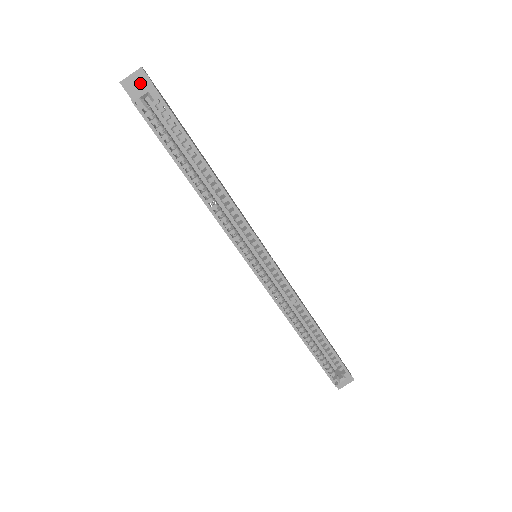
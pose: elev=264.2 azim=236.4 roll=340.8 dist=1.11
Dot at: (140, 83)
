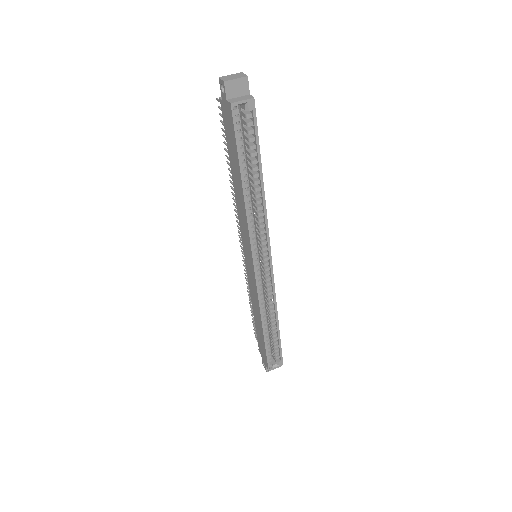
Dot at: (240, 89)
